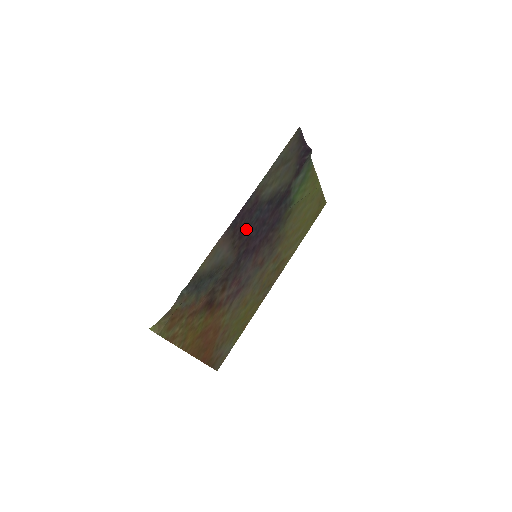
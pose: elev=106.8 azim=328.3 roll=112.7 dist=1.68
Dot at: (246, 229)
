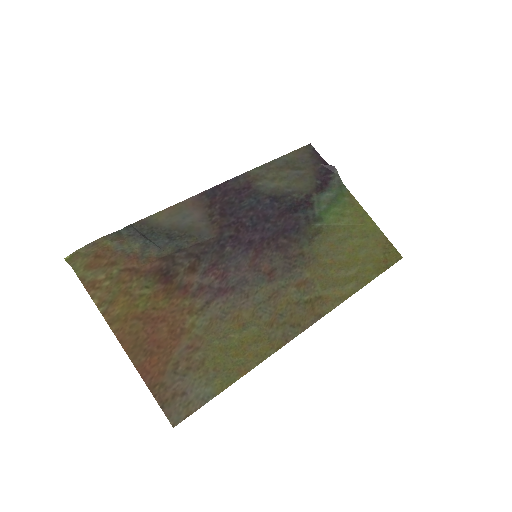
Dot at: (233, 210)
